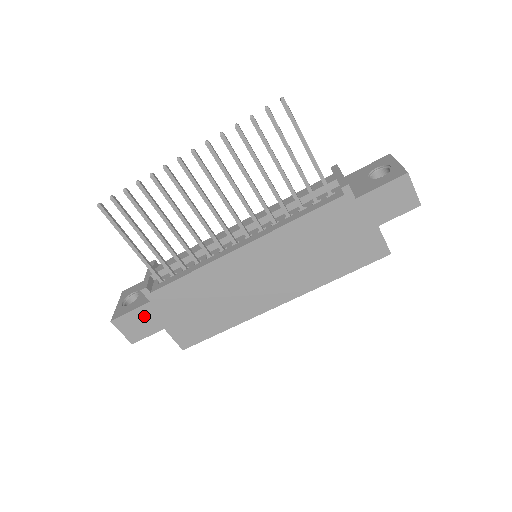
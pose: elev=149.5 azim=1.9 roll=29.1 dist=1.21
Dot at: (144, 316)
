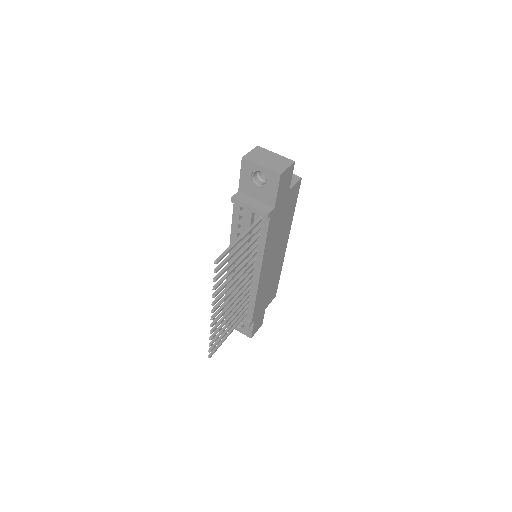
Dot at: (257, 322)
